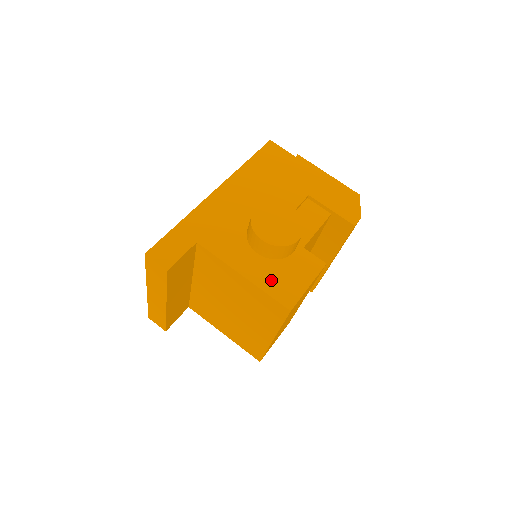
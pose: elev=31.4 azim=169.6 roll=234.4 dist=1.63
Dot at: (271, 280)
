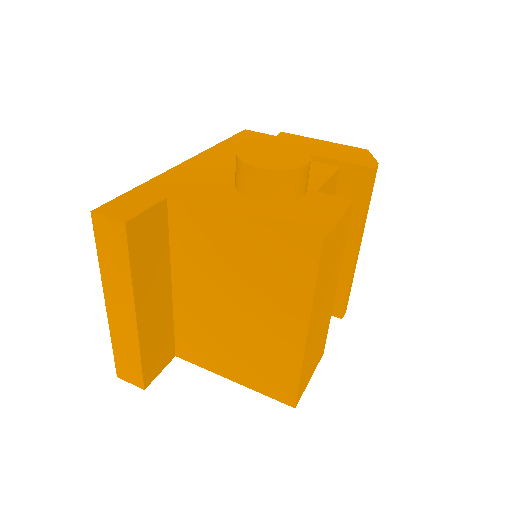
Dot at: (282, 219)
